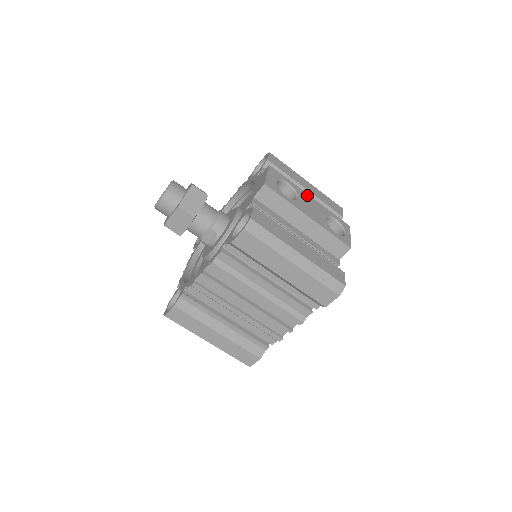
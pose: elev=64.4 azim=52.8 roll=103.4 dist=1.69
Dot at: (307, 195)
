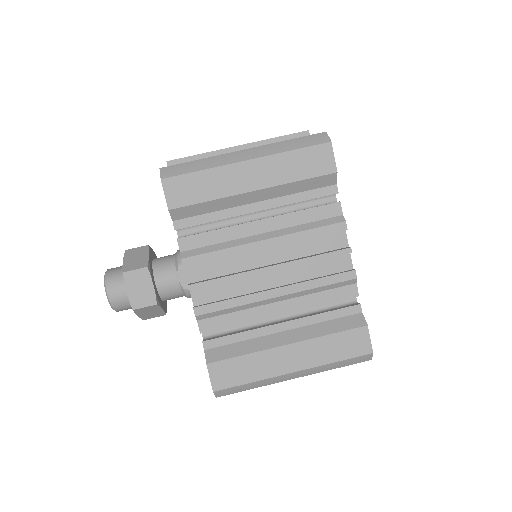
Dot at: occluded
